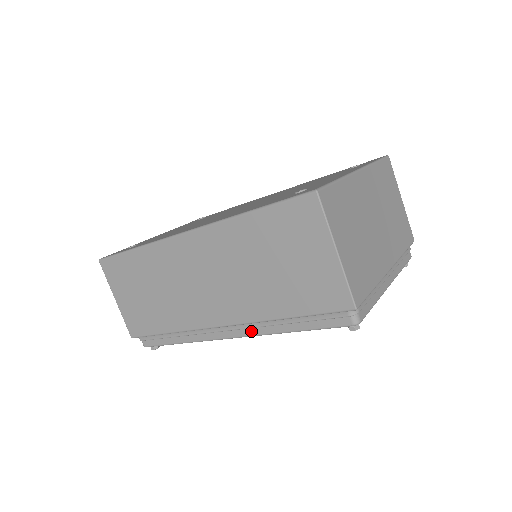
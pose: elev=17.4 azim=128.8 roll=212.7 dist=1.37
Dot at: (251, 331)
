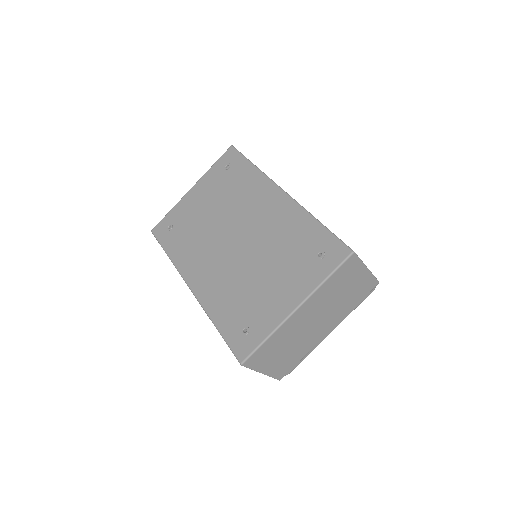
Dot at: occluded
